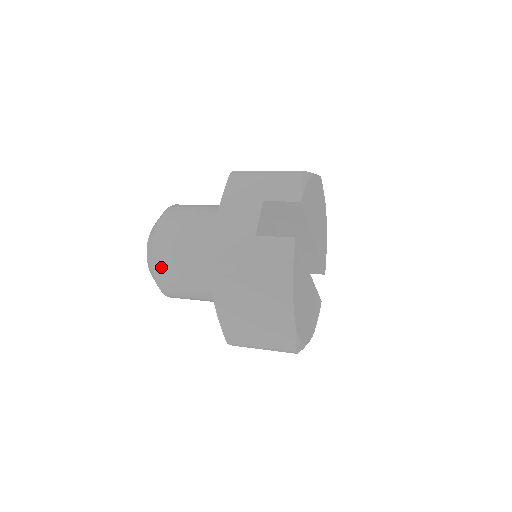
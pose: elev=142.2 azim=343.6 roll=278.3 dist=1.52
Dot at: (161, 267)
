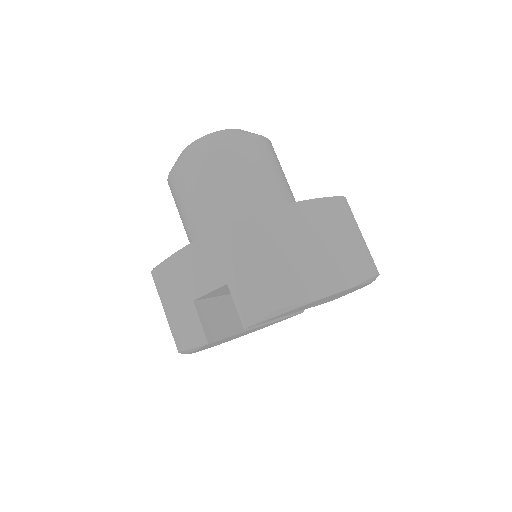
Dot at: (171, 188)
